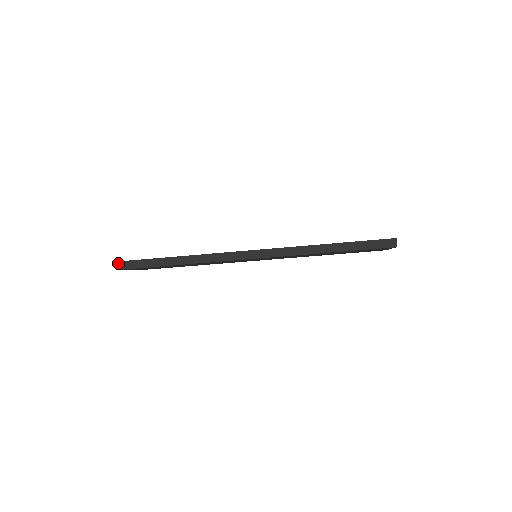
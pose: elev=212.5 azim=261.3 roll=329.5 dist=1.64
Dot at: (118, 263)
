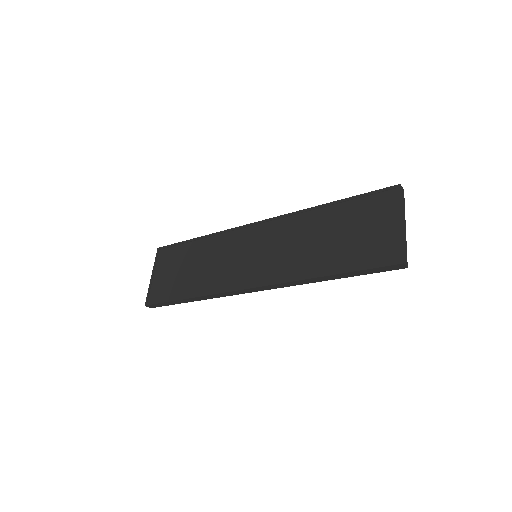
Dot at: (146, 306)
